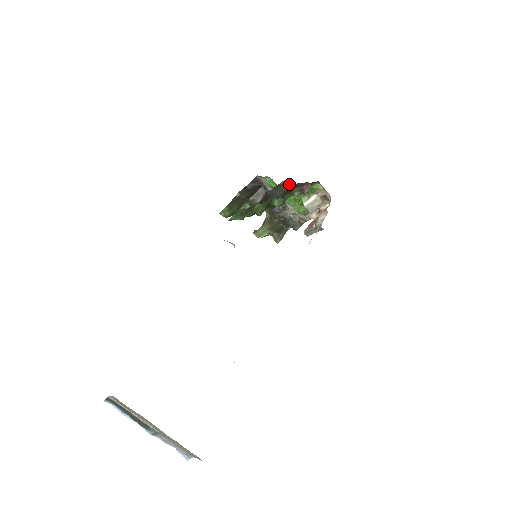
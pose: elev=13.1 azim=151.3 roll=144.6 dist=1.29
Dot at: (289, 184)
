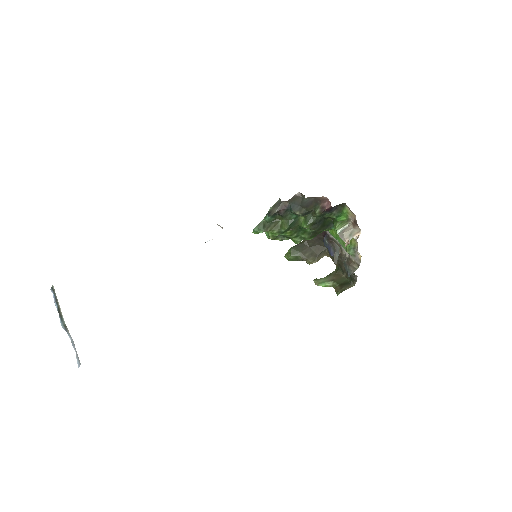
Dot at: (304, 196)
